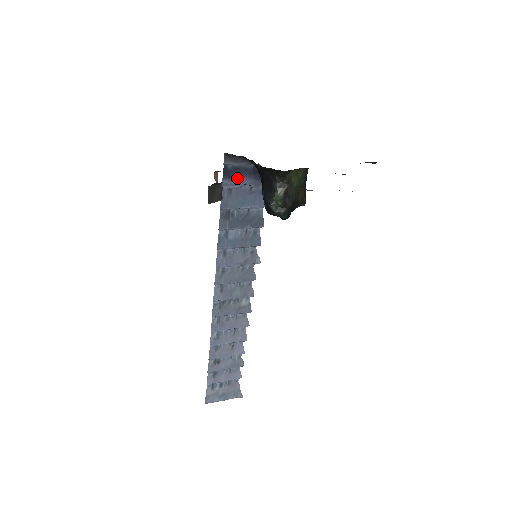
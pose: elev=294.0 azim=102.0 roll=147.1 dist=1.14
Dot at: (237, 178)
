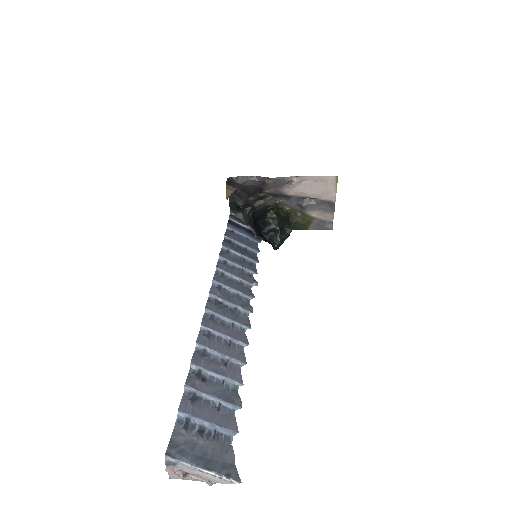
Dot at: (238, 228)
